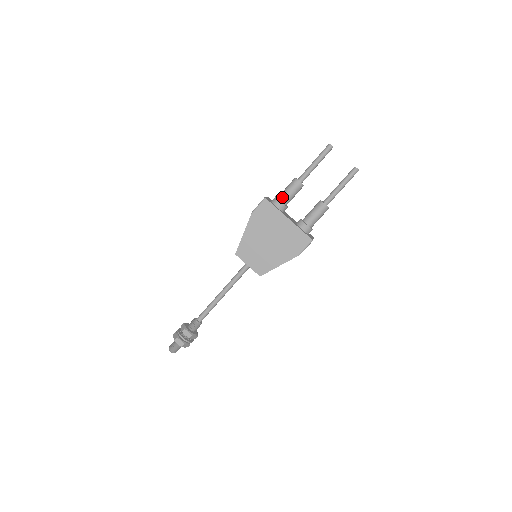
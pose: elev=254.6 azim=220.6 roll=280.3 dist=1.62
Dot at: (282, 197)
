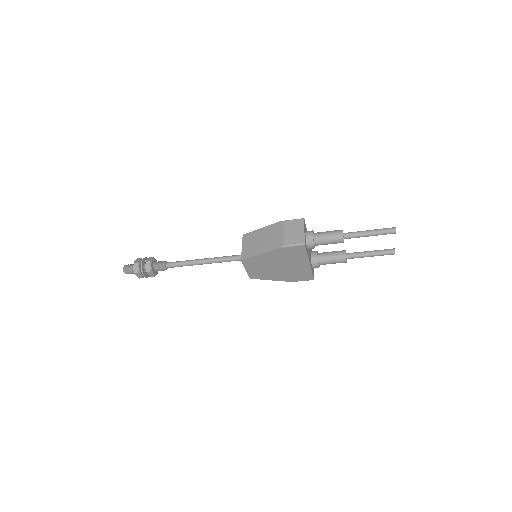
Dot at: (318, 242)
